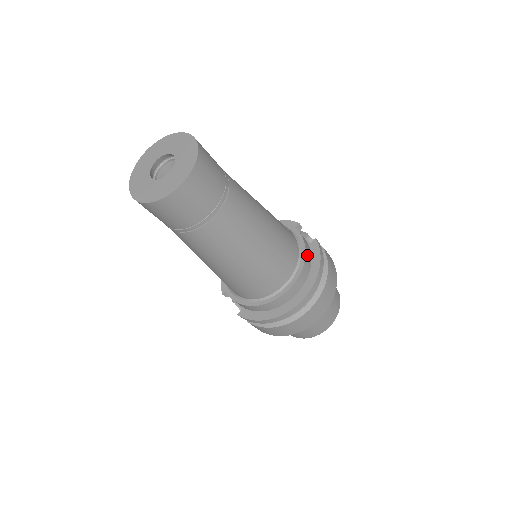
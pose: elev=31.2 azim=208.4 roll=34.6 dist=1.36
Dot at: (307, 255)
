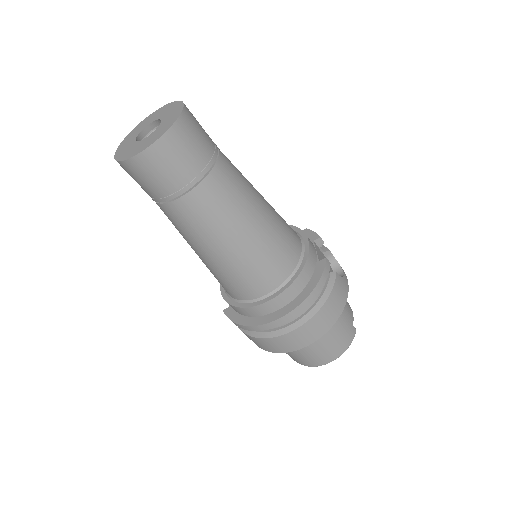
Dot at: (305, 272)
